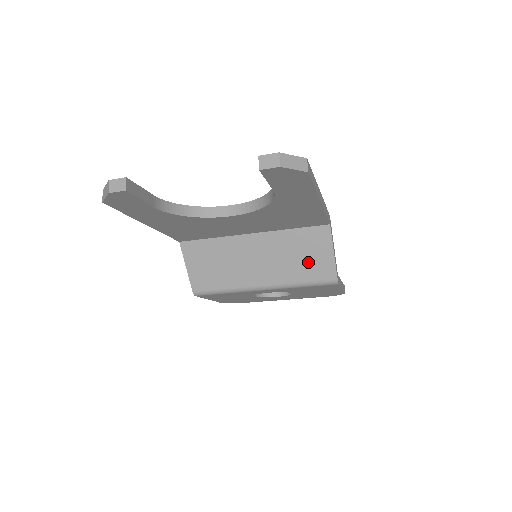
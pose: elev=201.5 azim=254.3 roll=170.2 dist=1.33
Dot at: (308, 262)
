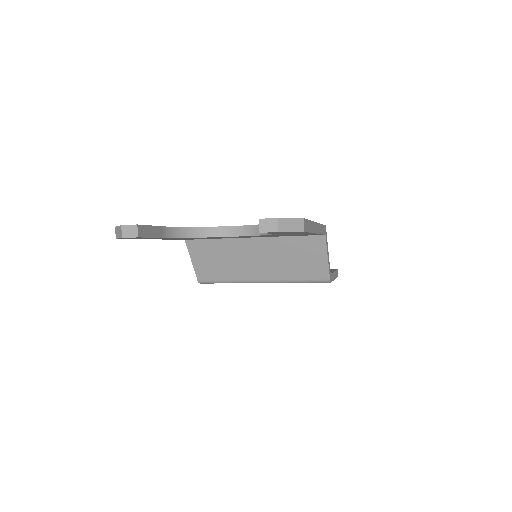
Dot at: (304, 264)
